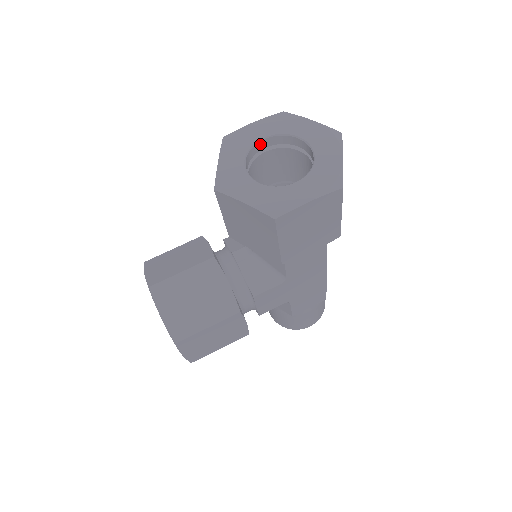
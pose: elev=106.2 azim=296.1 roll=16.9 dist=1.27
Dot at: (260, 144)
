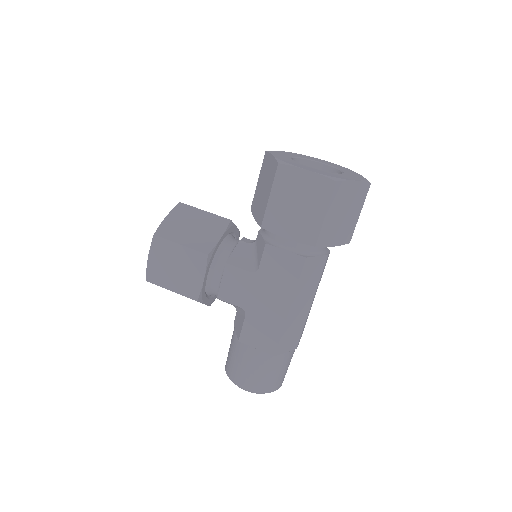
Dot at: (317, 165)
